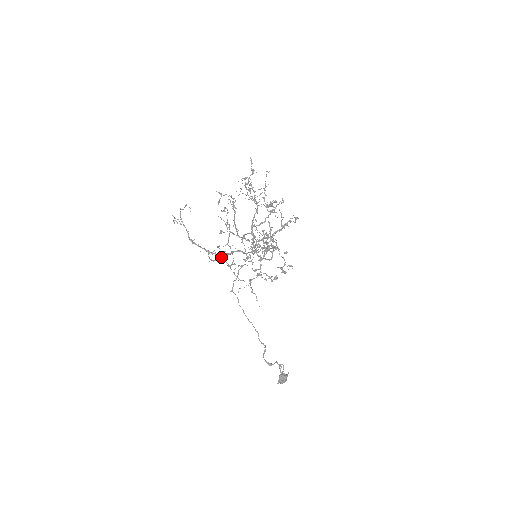
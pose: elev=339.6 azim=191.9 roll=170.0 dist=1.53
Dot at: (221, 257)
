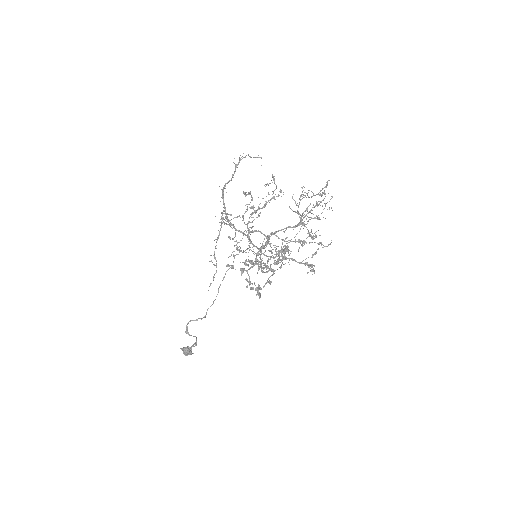
Dot at: (221, 224)
